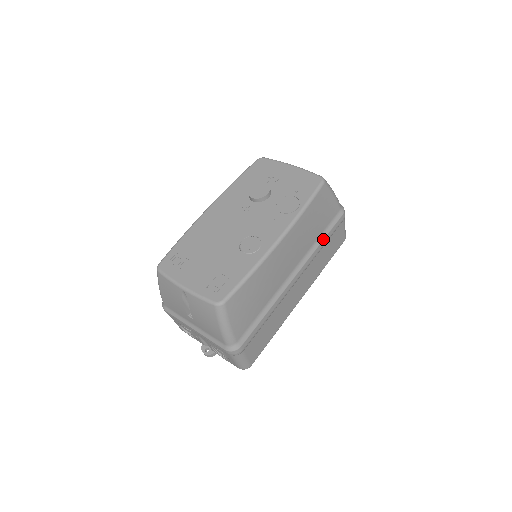
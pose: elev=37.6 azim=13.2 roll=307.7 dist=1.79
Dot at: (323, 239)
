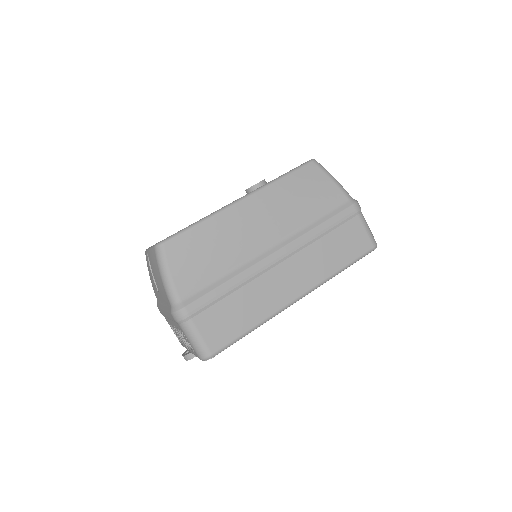
Dot at: (320, 224)
